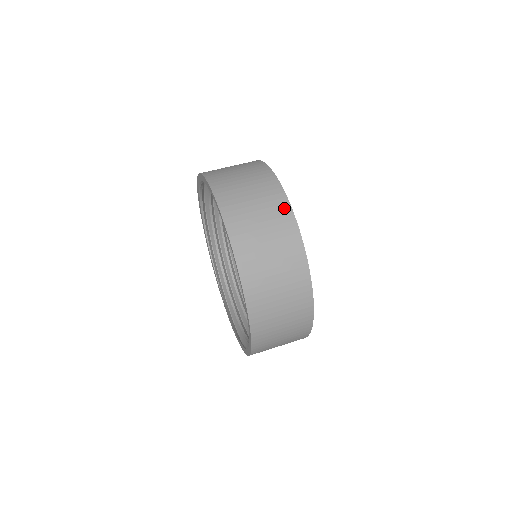
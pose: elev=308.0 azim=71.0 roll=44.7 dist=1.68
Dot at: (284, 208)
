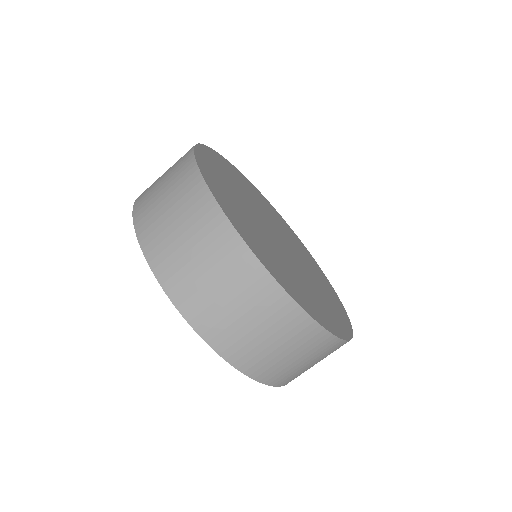
Dot at: (334, 345)
